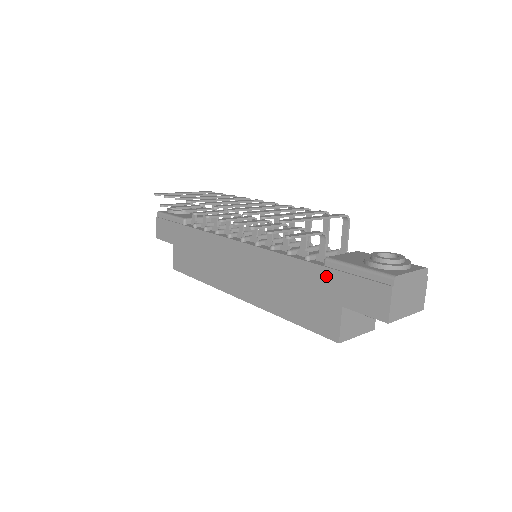
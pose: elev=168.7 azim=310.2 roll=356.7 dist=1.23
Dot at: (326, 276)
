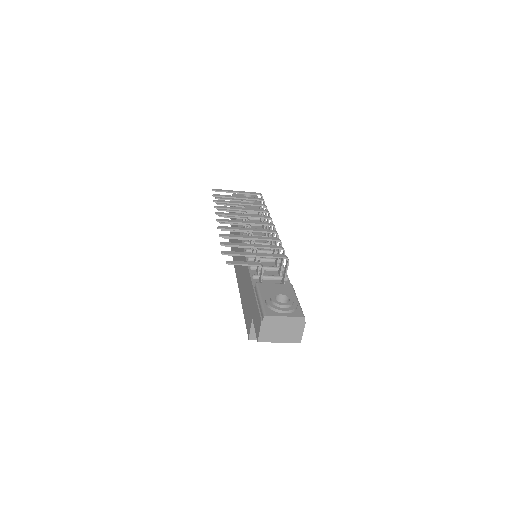
Dot at: (252, 294)
